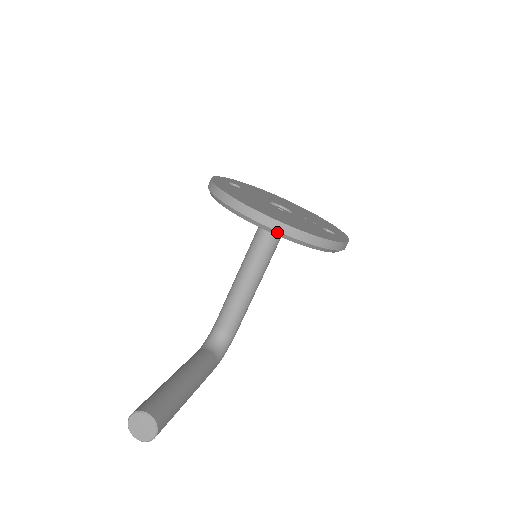
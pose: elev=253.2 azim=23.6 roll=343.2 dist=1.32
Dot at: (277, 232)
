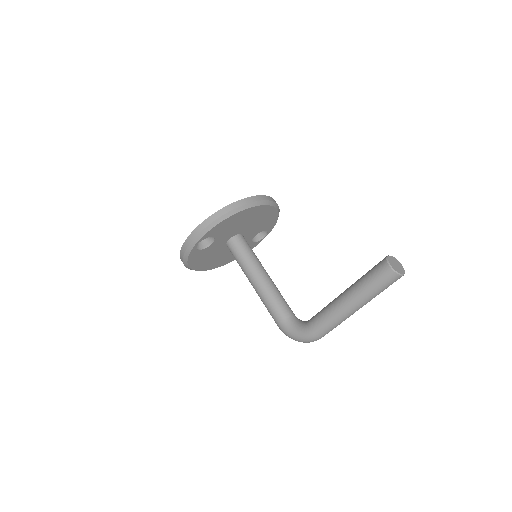
Dot at: (272, 202)
